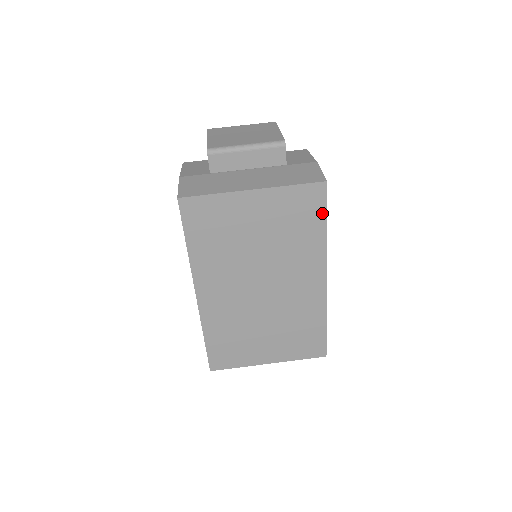
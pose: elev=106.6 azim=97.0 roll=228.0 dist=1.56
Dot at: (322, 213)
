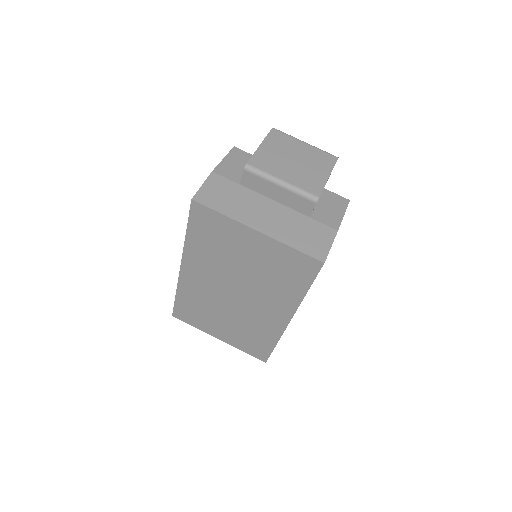
Dot at: (309, 280)
